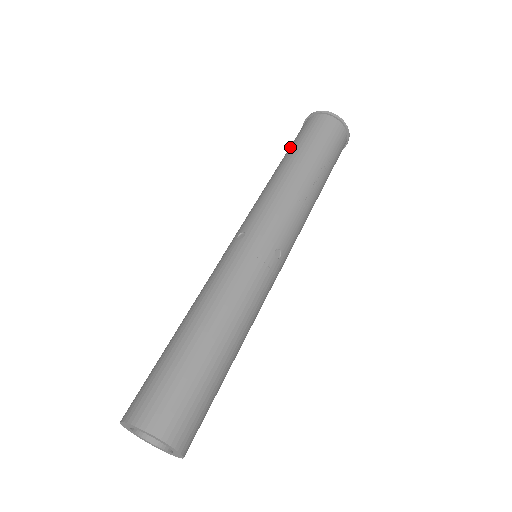
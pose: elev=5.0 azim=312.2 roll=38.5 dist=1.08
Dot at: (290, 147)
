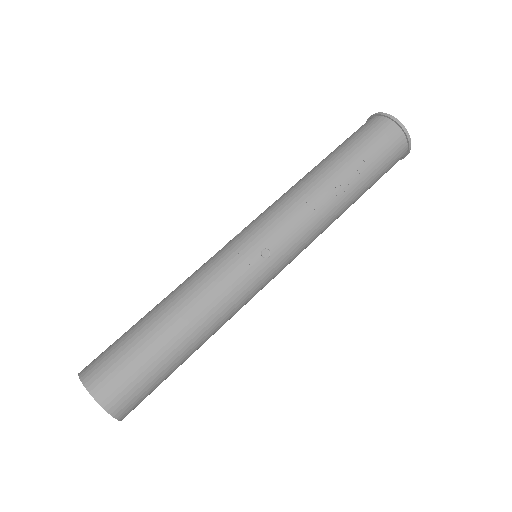
Dot at: occluded
